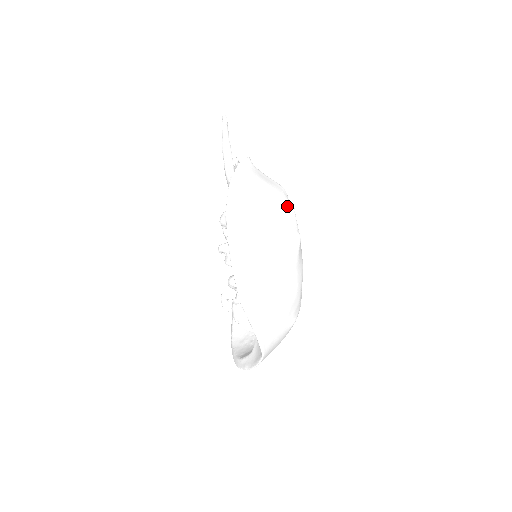
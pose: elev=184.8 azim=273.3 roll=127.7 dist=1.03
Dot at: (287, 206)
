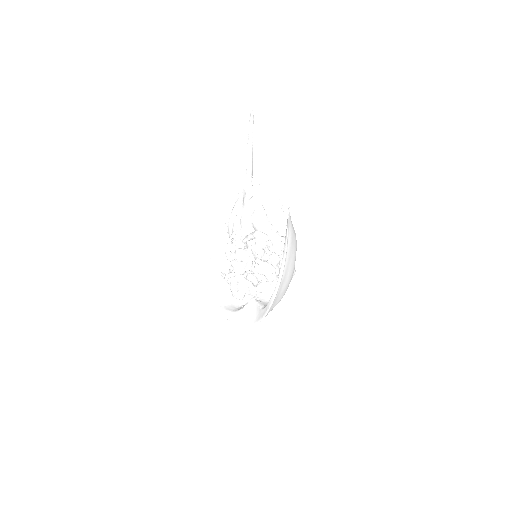
Dot at: (296, 250)
